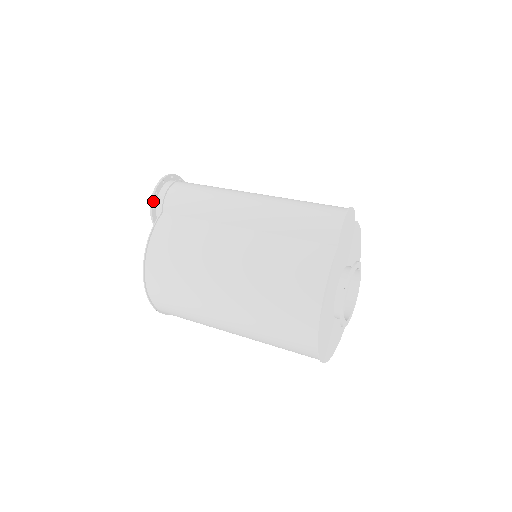
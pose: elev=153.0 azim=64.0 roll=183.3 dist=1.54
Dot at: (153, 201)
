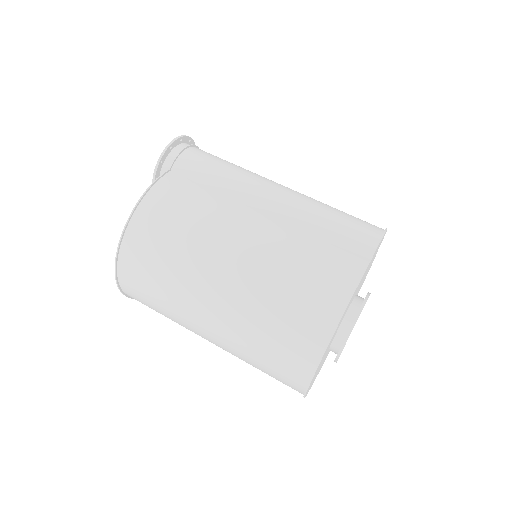
Dot at: (164, 154)
